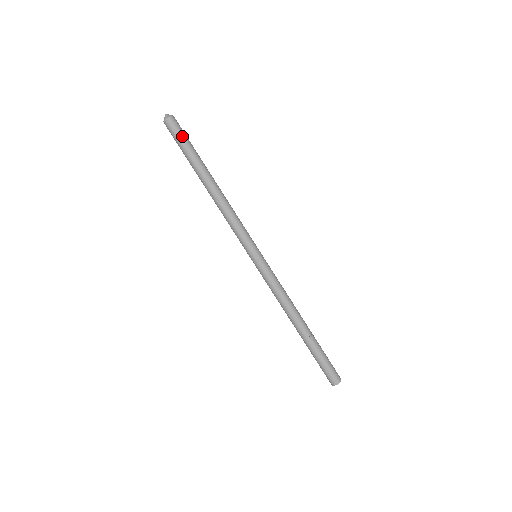
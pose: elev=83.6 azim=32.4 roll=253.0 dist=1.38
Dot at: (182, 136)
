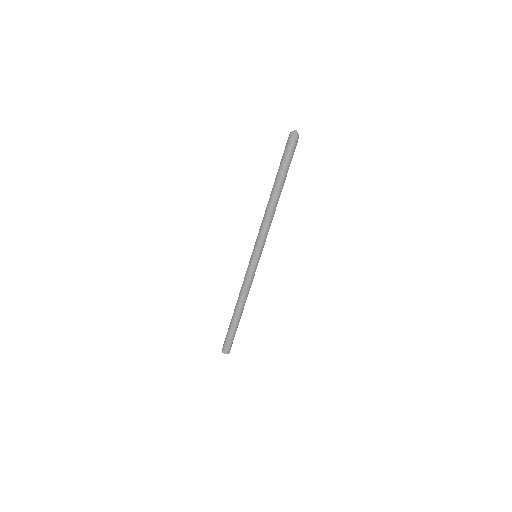
Dot at: occluded
